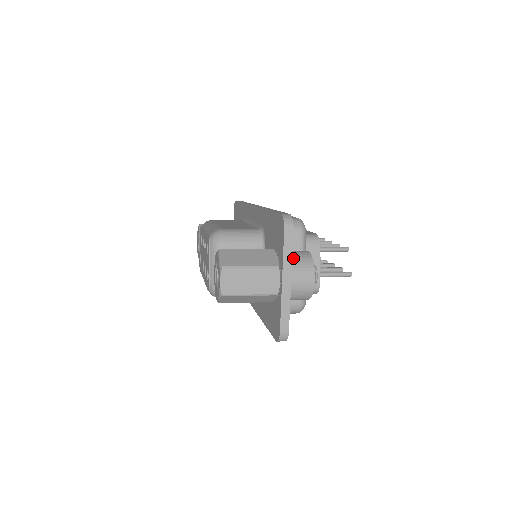
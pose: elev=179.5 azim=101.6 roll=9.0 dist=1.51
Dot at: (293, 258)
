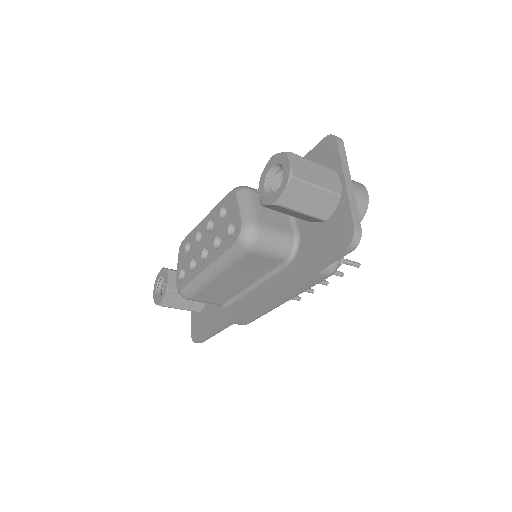
Dot at: occluded
